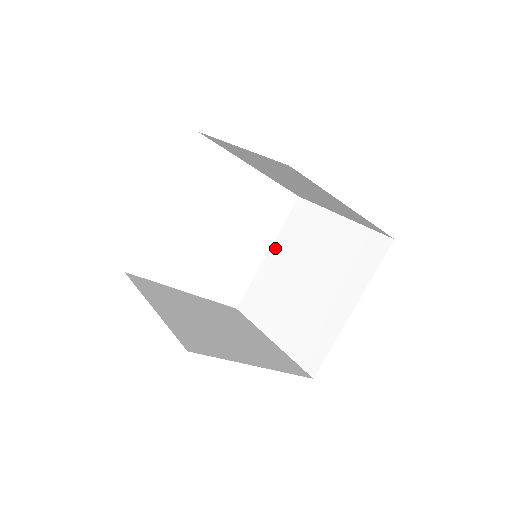
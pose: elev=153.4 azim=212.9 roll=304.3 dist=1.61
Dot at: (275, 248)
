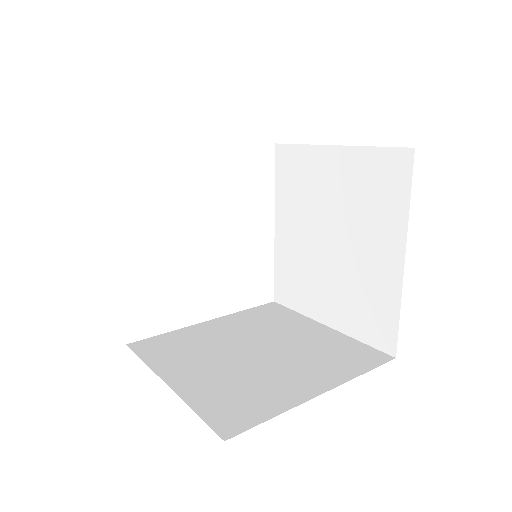
Dot at: (223, 320)
